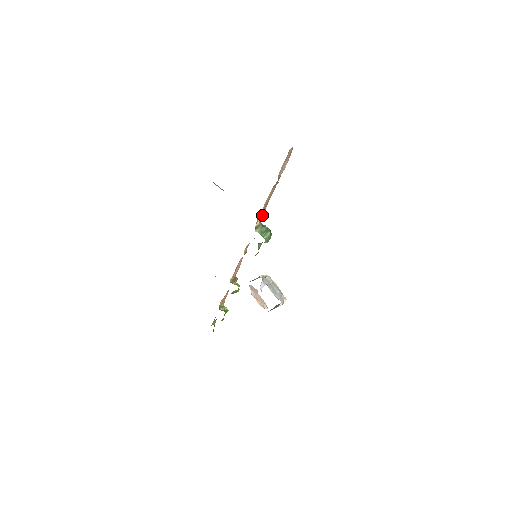
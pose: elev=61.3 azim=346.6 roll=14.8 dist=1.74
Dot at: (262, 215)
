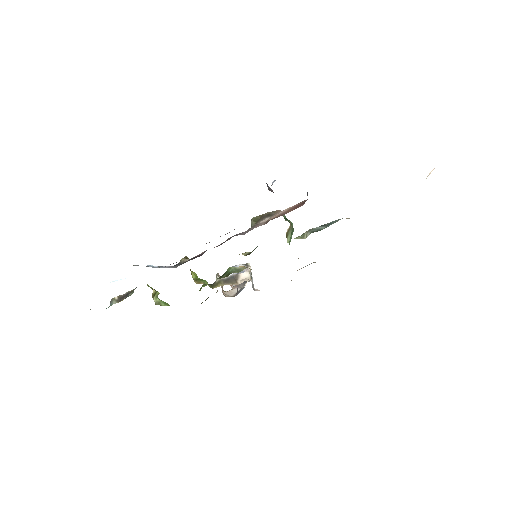
Dot at: occluded
